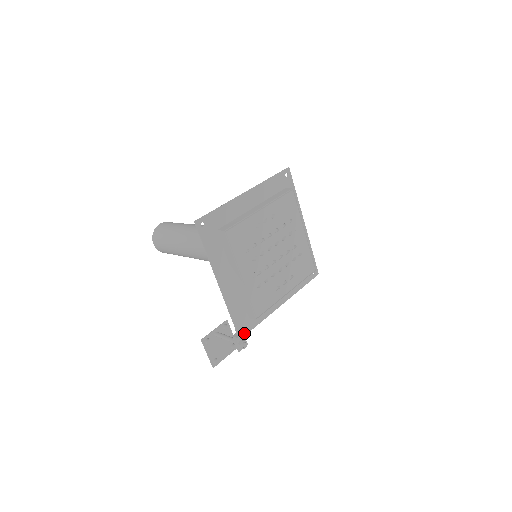
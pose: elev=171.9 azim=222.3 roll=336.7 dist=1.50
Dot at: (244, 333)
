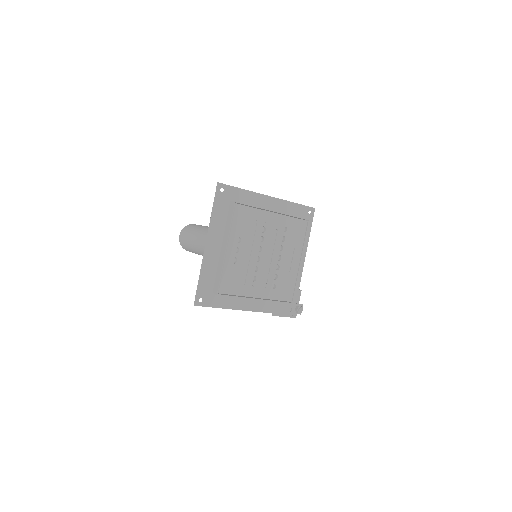
Dot at: (293, 309)
